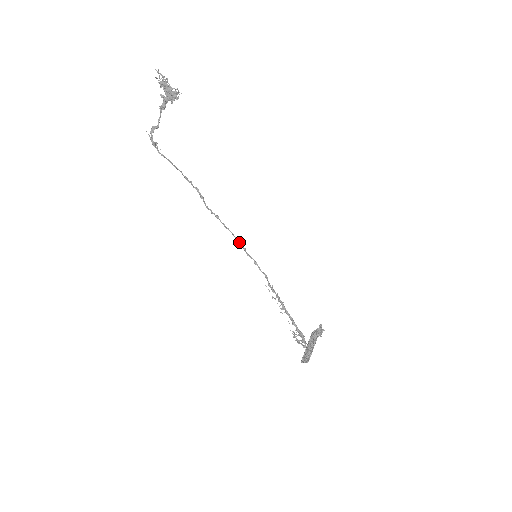
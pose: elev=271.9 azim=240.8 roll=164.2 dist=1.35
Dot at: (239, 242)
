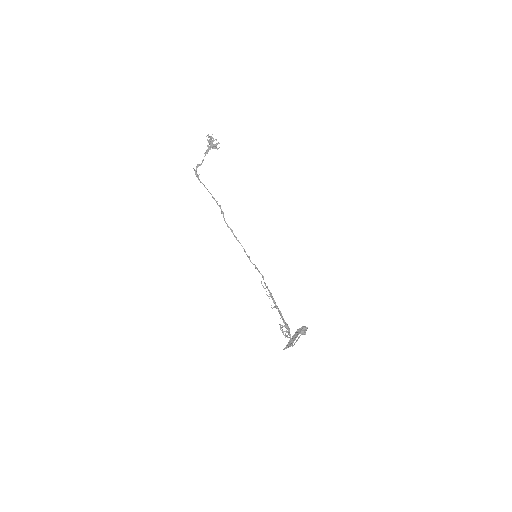
Dot at: (245, 252)
